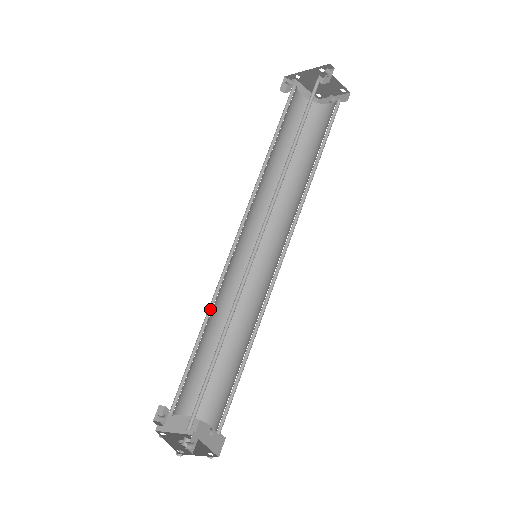
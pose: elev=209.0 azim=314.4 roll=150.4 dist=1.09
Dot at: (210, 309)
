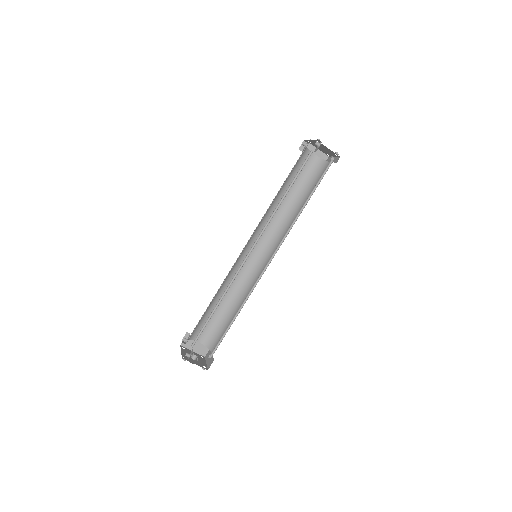
Dot at: (224, 283)
